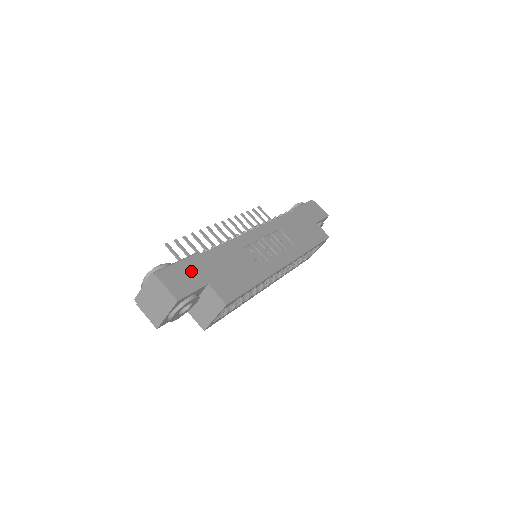
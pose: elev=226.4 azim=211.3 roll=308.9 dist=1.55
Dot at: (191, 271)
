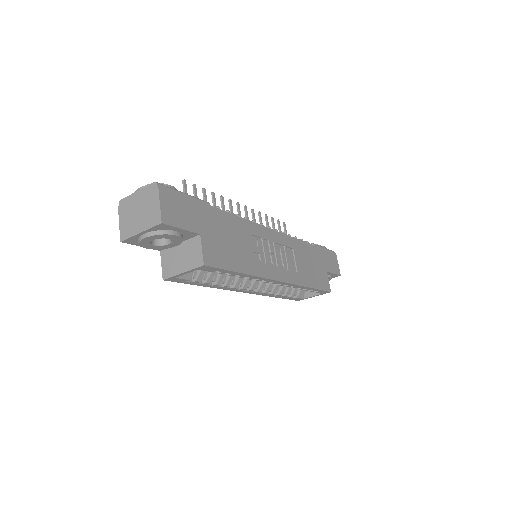
Dot at: (193, 211)
